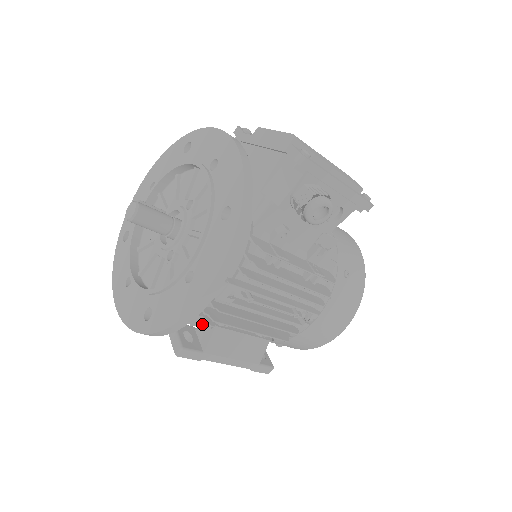
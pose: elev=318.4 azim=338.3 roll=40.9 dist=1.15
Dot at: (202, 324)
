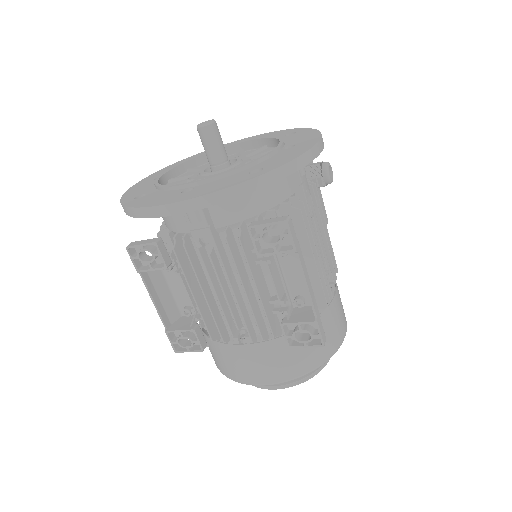
Dot at: occluded
